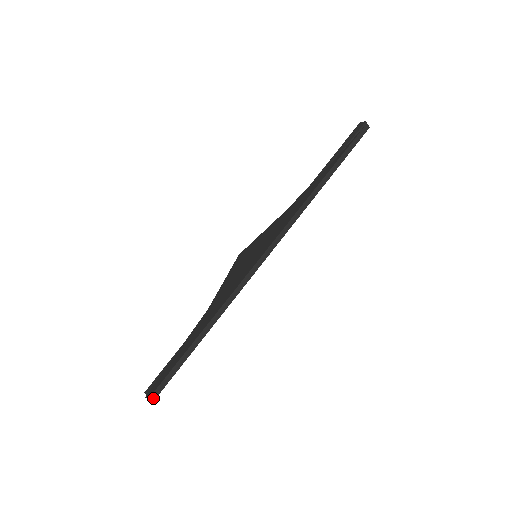
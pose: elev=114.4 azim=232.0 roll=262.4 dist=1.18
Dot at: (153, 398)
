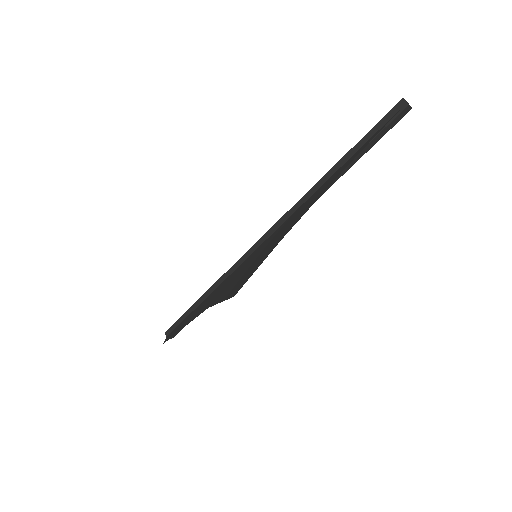
Dot at: occluded
